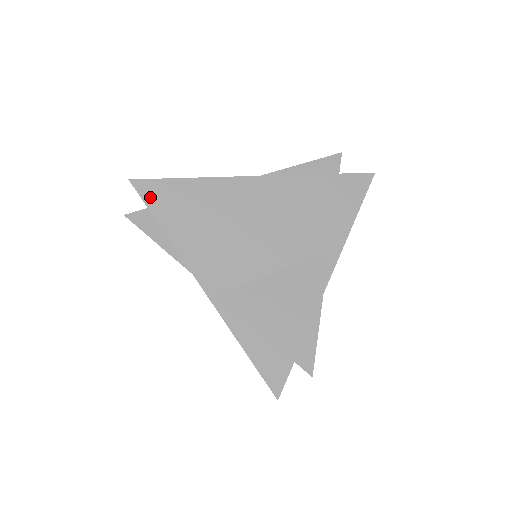
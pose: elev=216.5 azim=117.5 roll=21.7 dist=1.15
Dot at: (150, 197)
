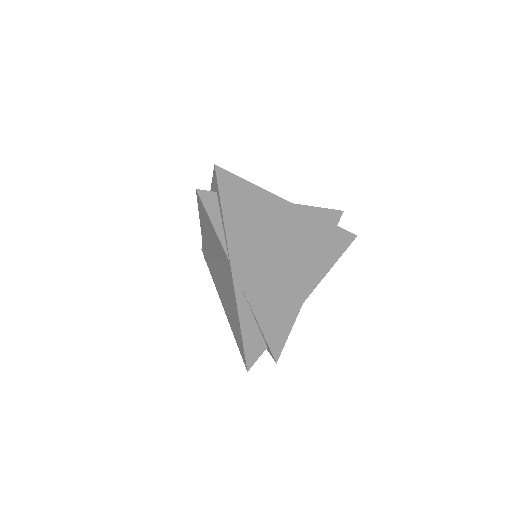
Dot at: (224, 186)
